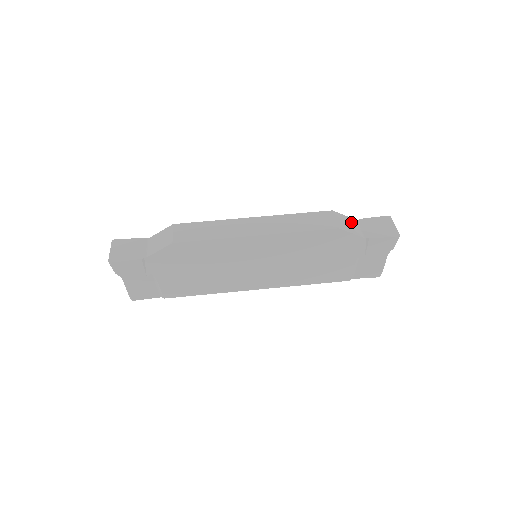
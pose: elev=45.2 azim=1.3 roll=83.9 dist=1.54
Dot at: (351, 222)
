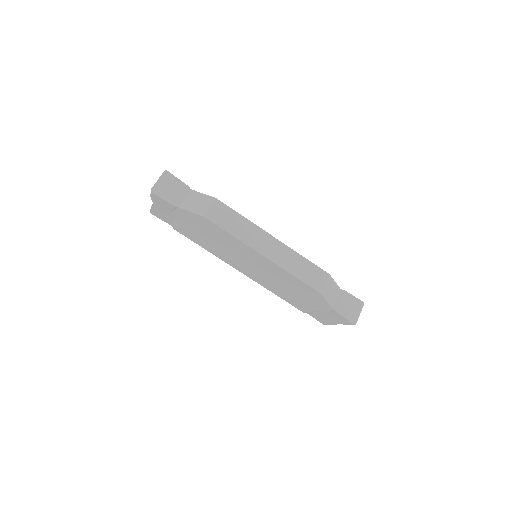
Dot at: (335, 290)
